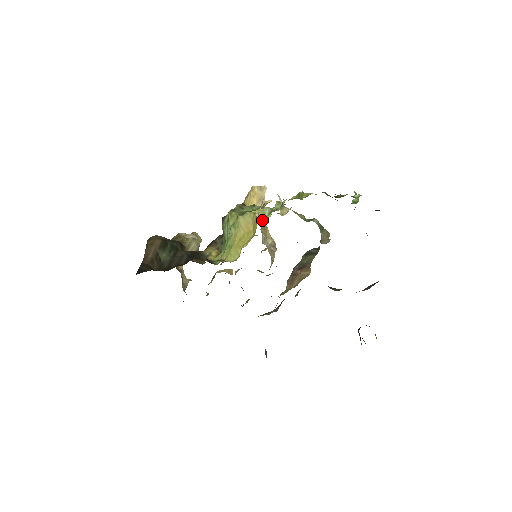
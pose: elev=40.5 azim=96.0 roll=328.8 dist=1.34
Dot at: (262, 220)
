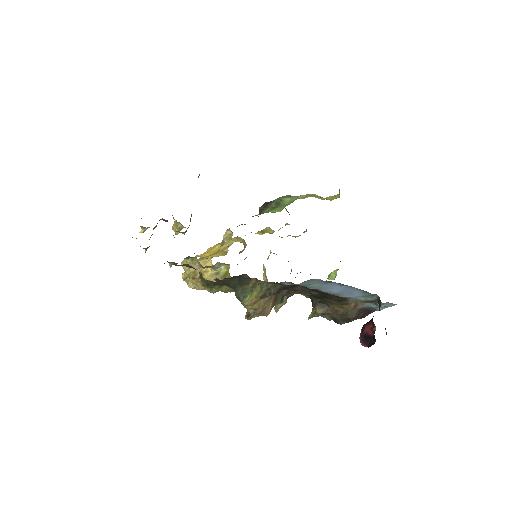
Dot at: occluded
